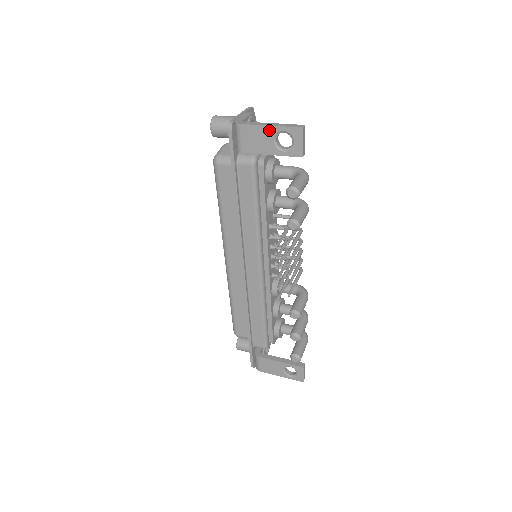
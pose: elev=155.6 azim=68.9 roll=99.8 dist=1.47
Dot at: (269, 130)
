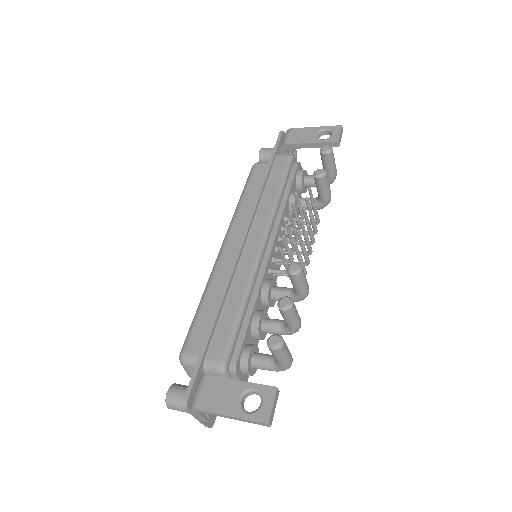
Dot at: (314, 129)
